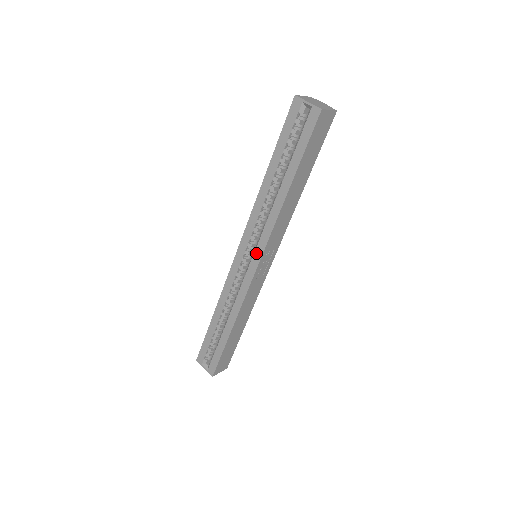
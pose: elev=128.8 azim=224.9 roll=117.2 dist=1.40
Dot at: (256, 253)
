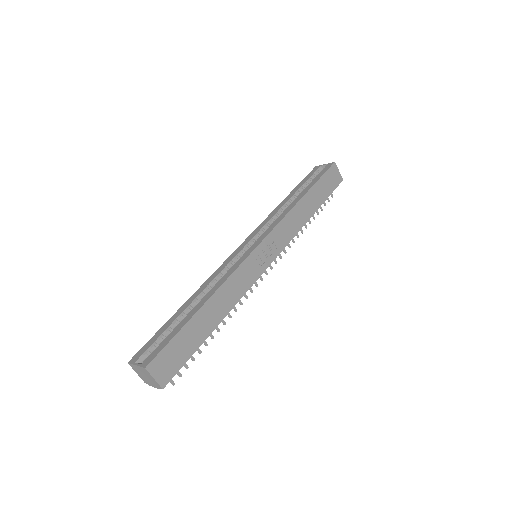
Dot at: (261, 237)
